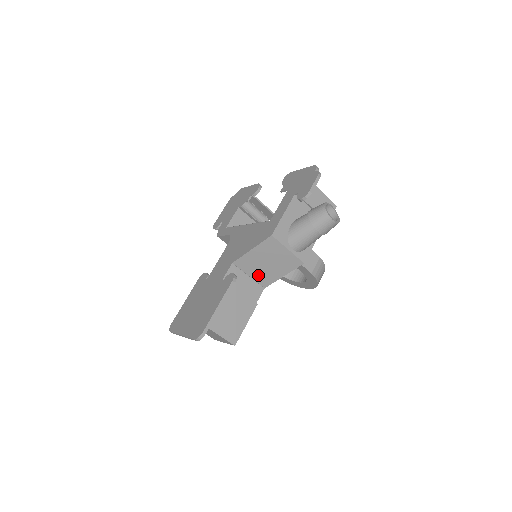
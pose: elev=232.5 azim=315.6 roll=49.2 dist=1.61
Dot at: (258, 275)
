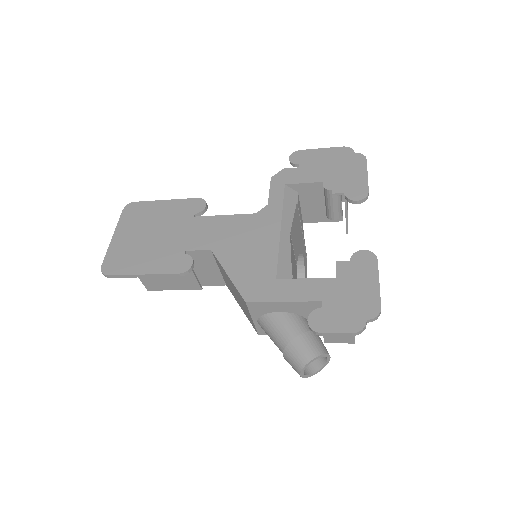
Dot at: occluded
